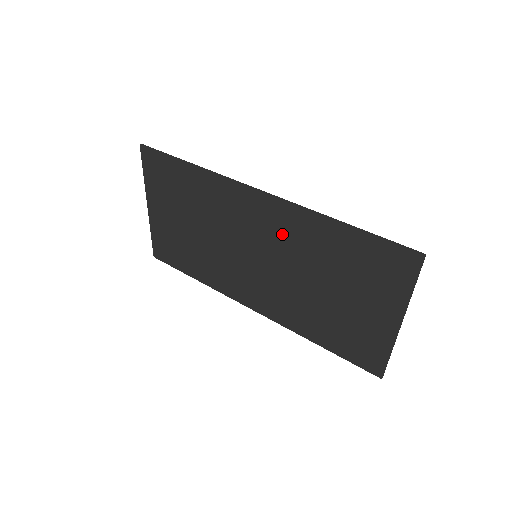
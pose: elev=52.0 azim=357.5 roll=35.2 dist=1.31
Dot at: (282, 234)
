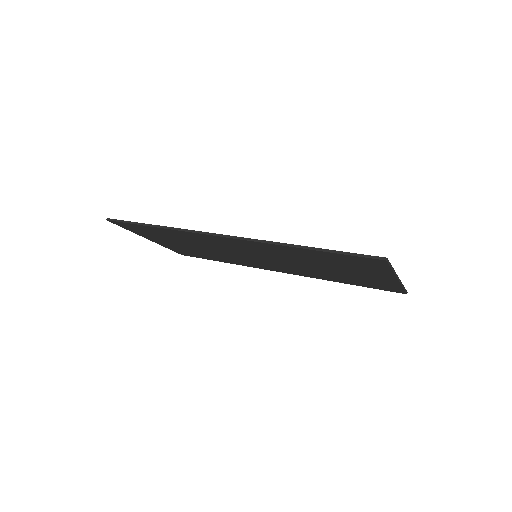
Dot at: (264, 251)
